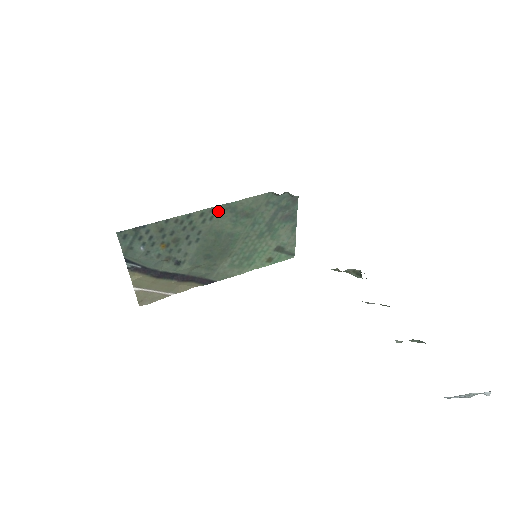
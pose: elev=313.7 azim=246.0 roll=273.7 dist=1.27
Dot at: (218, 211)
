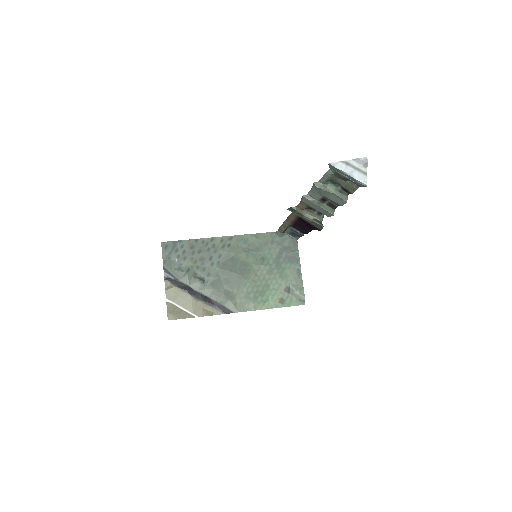
Dot at: (234, 240)
